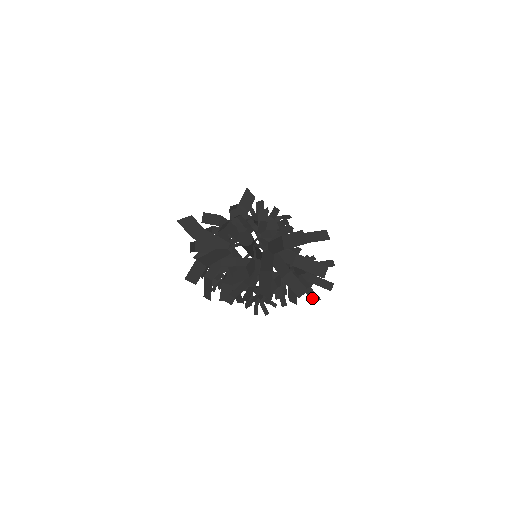
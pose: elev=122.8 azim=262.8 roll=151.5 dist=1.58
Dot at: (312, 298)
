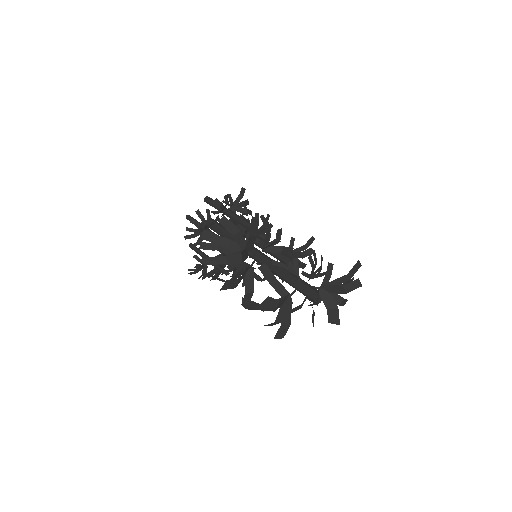
Dot at: (303, 267)
